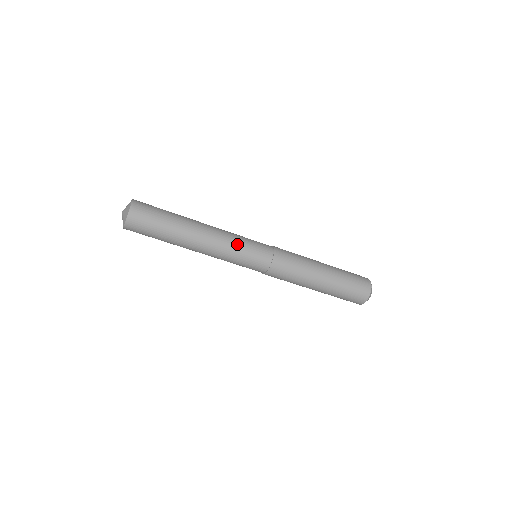
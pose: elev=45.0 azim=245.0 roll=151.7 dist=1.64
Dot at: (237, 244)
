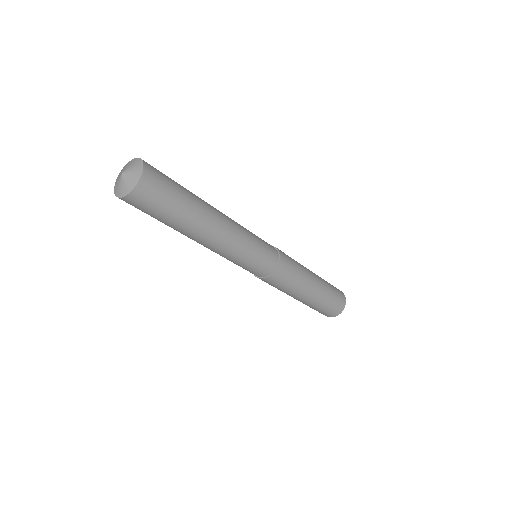
Dot at: (250, 240)
